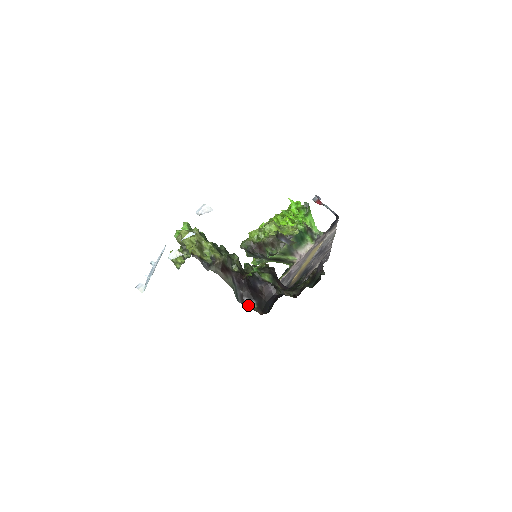
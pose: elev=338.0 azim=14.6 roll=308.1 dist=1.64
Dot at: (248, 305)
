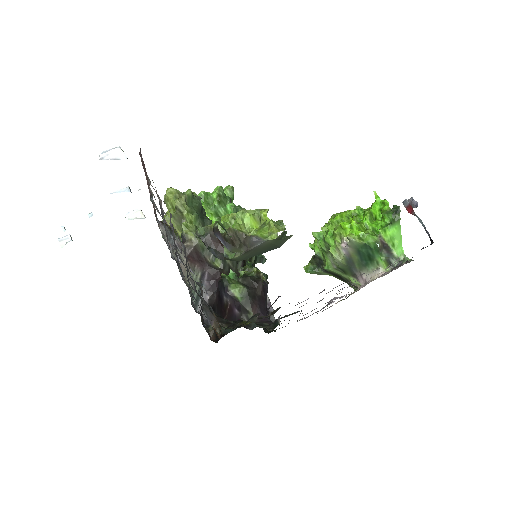
Dot at: (207, 319)
